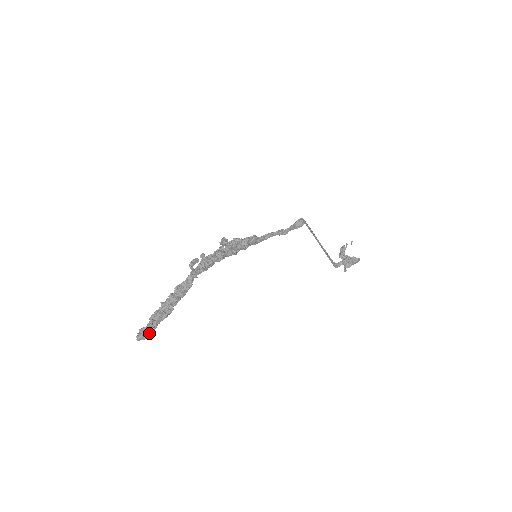
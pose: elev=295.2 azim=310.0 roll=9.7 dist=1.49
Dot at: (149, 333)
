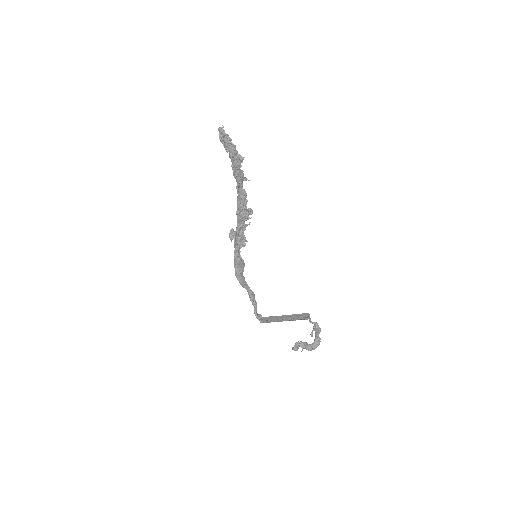
Dot at: (227, 137)
